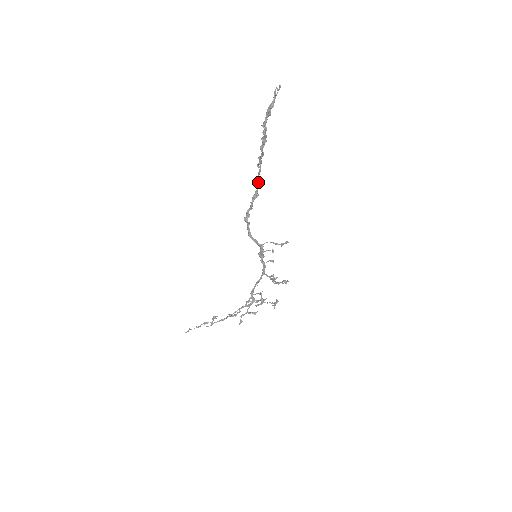
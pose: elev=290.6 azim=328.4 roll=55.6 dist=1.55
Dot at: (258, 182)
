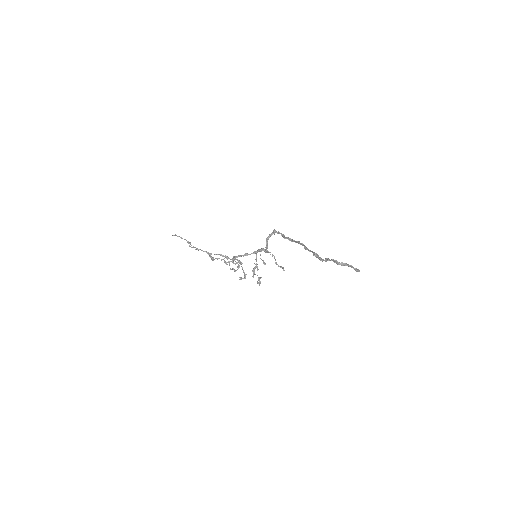
Dot at: (299, 242)
